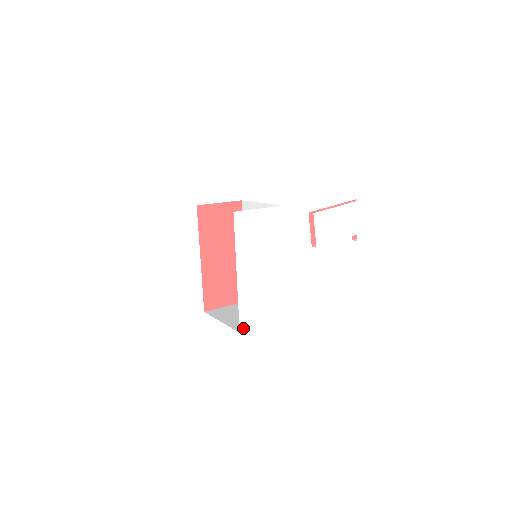
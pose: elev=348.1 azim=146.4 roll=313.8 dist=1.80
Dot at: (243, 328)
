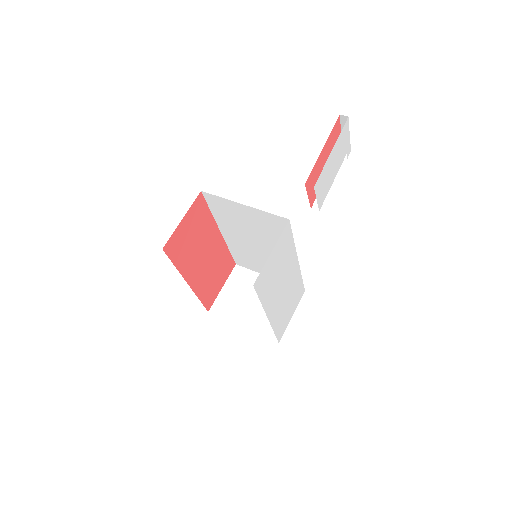
Dot at: (280, 338)
